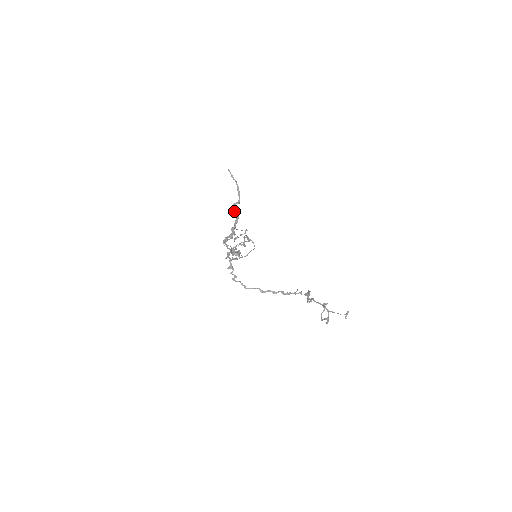
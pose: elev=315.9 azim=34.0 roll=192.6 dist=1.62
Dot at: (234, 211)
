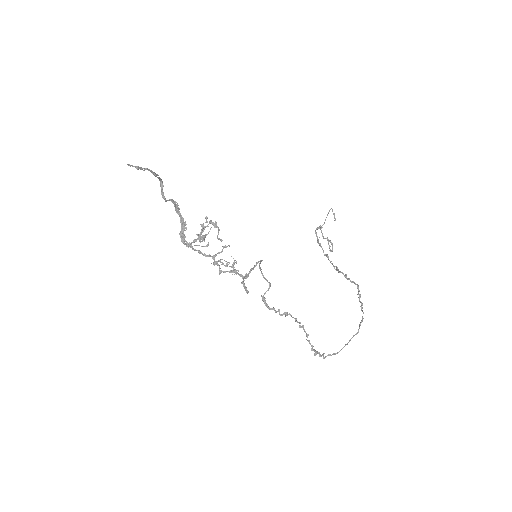
Dot at: occluded
